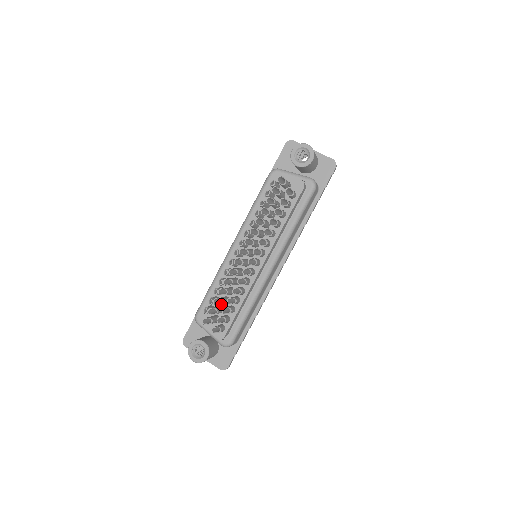
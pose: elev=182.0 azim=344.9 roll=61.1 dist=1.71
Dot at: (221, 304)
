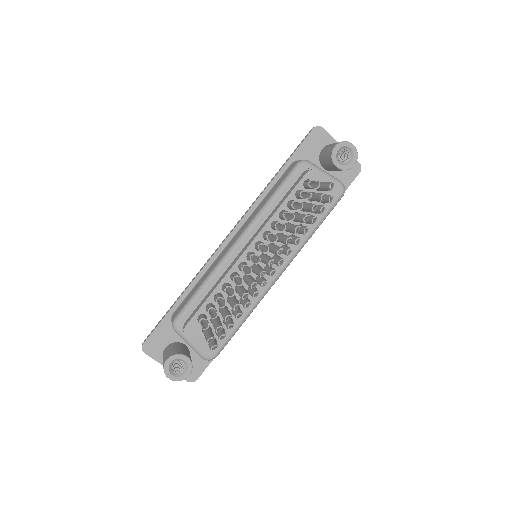
Dot at: (228, 319)
